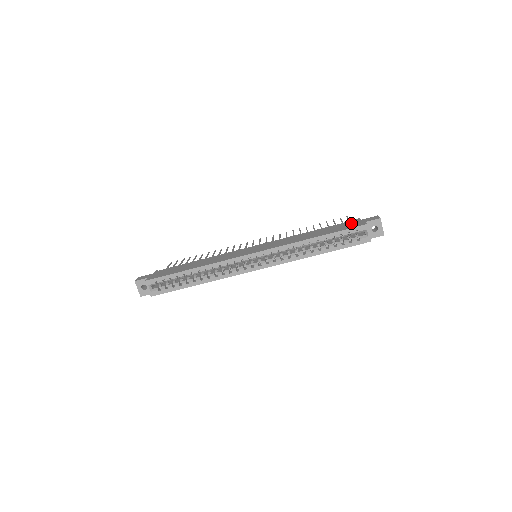
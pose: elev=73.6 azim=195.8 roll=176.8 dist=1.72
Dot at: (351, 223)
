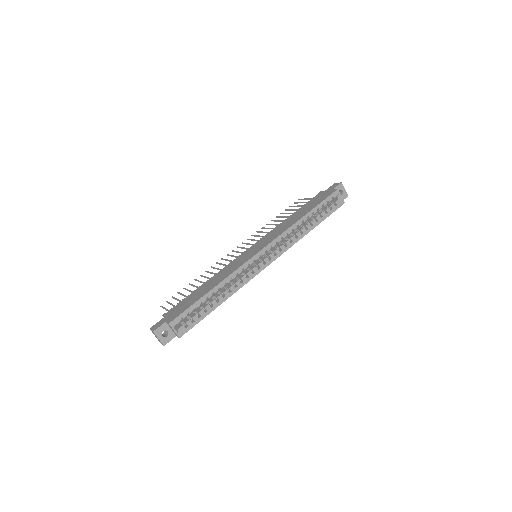
Dot at: (320, 196)
